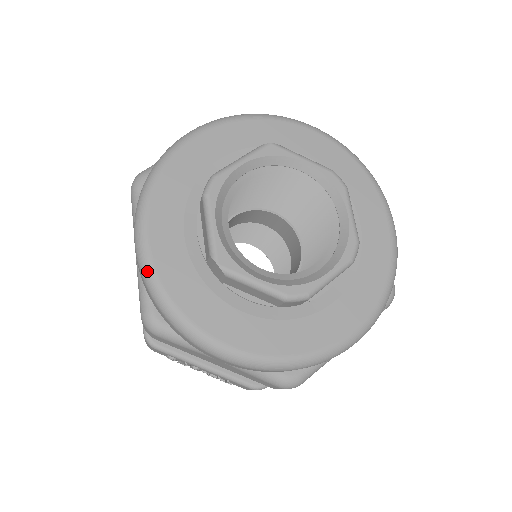
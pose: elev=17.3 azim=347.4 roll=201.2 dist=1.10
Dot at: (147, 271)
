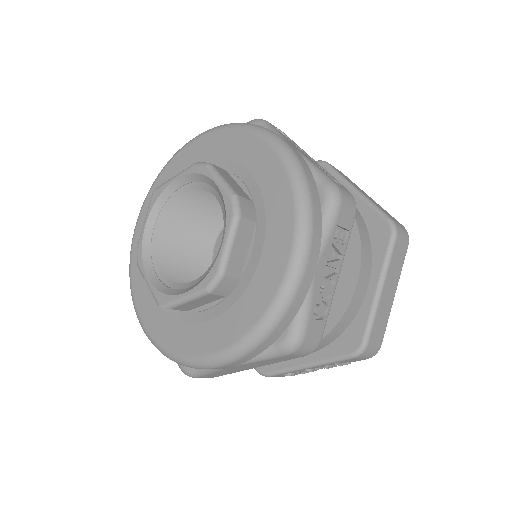
Dot at: (151, 341)
